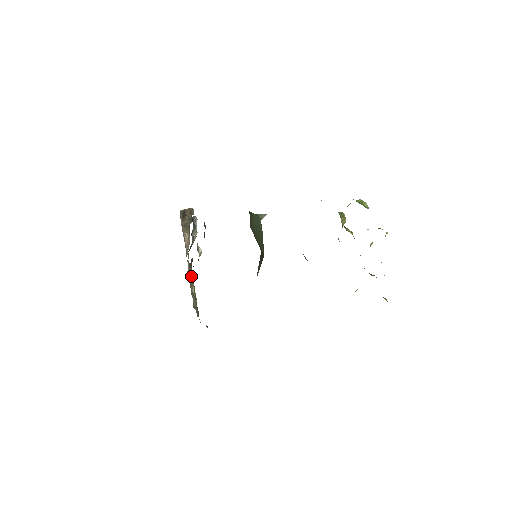
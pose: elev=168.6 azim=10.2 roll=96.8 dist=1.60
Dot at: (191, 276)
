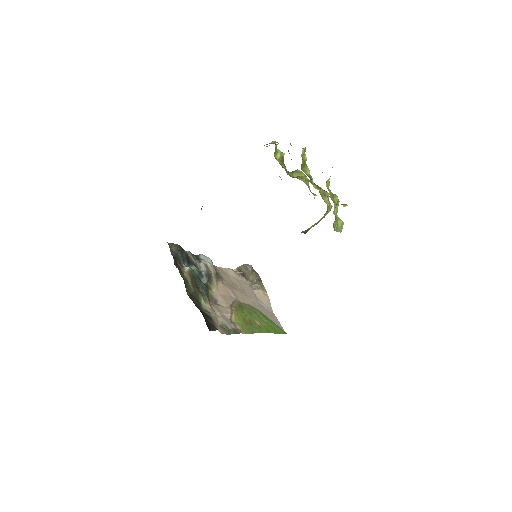
Dot at: (190, 293)
